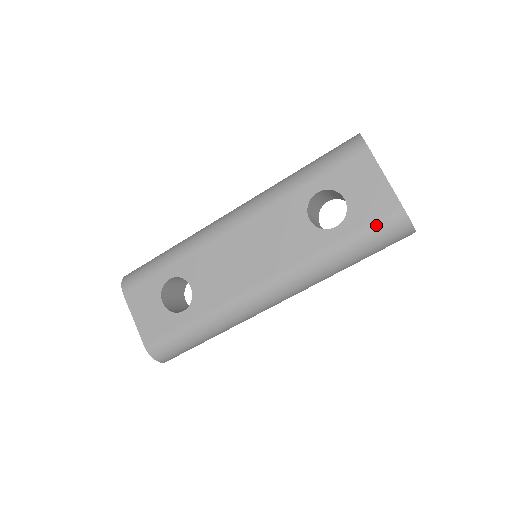
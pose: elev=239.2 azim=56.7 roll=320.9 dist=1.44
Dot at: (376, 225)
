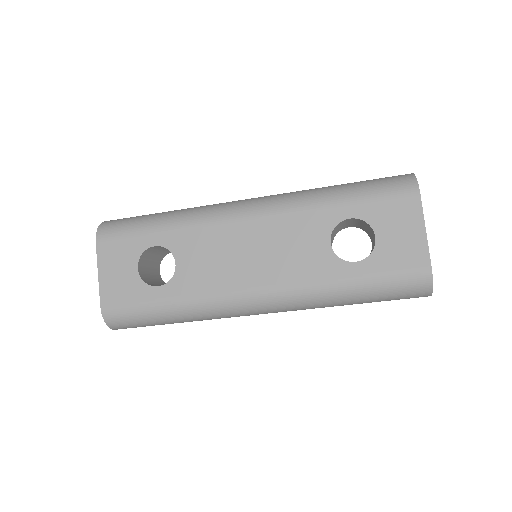
Dot at: (397, 276)
